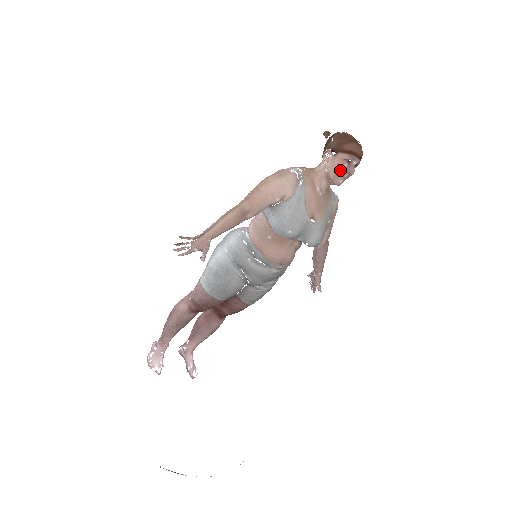
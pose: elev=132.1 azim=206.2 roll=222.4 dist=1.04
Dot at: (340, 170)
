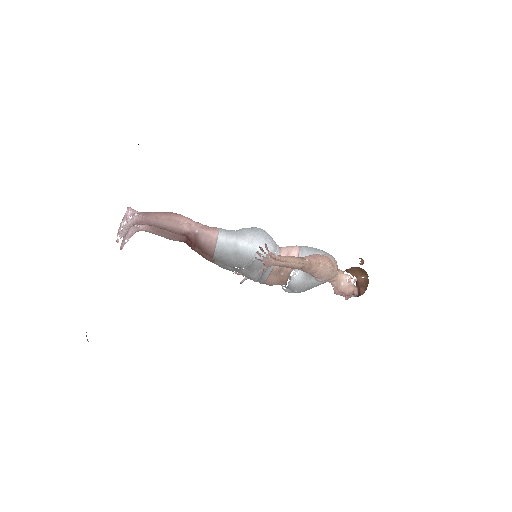
Dot at: (346, 294)
